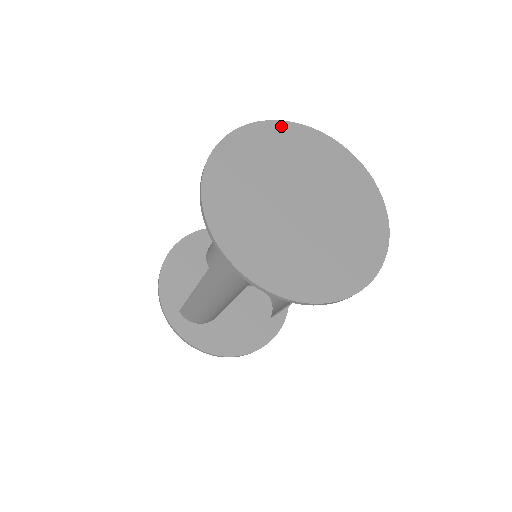
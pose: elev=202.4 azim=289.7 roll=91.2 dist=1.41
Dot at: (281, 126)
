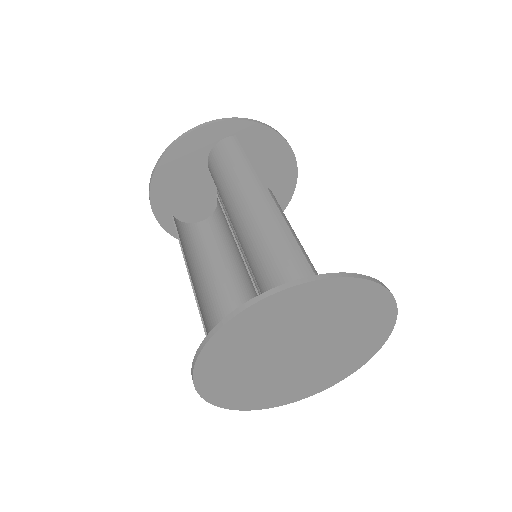
Dot at: (311, 287)
